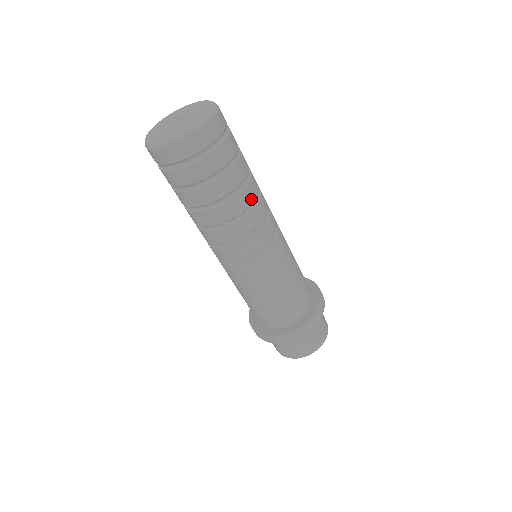
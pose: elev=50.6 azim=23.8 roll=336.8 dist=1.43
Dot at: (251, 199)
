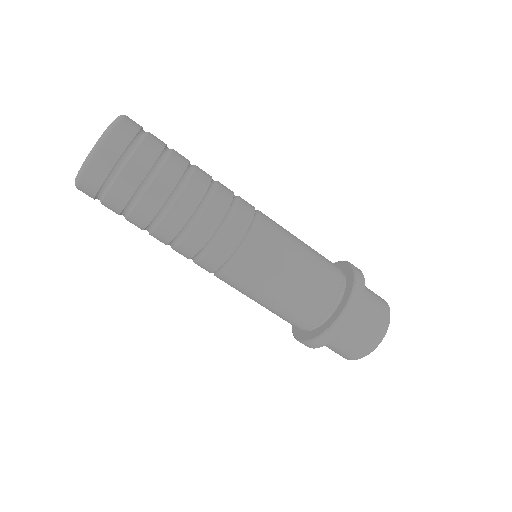
Dot at: (185, 217)
